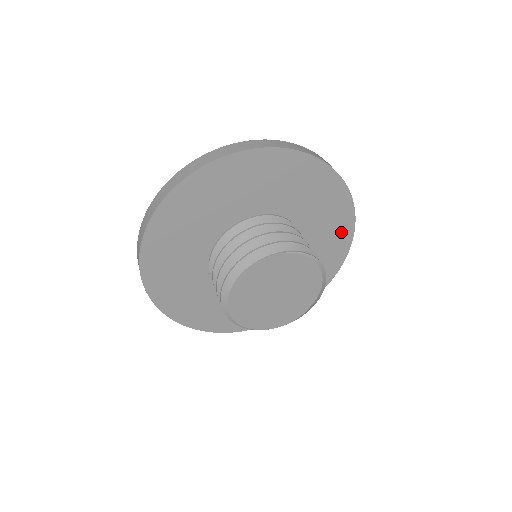
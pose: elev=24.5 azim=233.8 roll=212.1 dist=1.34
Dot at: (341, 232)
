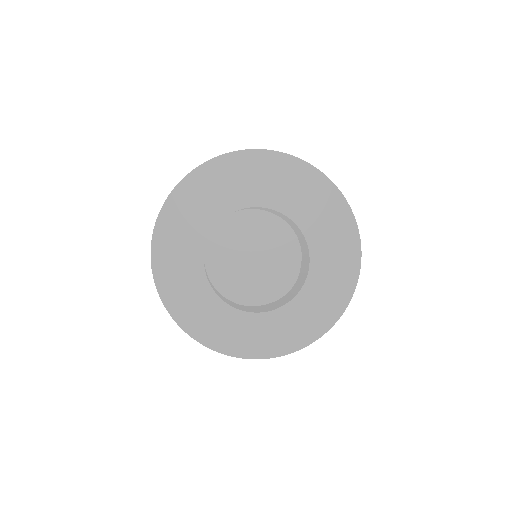
Dot at: (332, 206)
